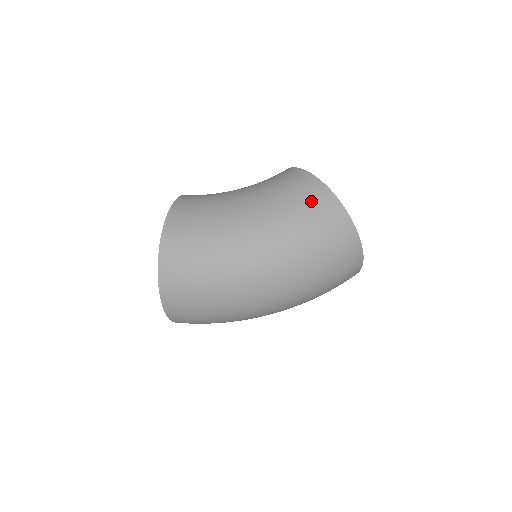
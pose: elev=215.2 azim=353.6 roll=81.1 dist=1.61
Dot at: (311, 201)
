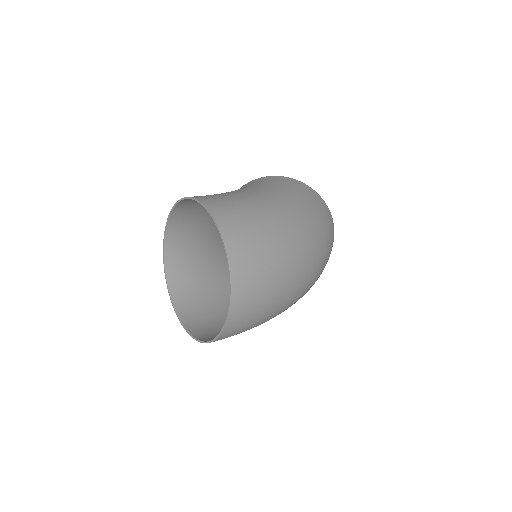
Dot at: (298, 187)
